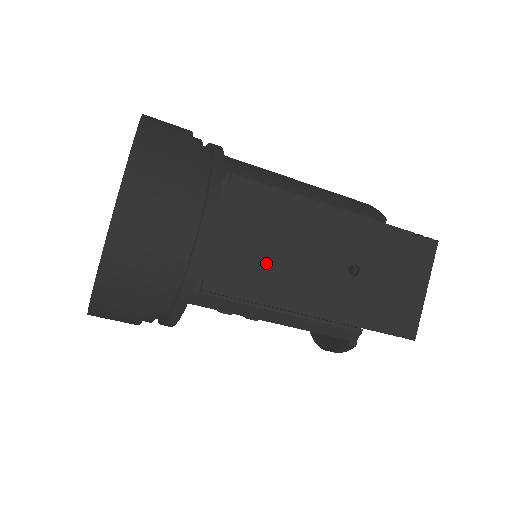
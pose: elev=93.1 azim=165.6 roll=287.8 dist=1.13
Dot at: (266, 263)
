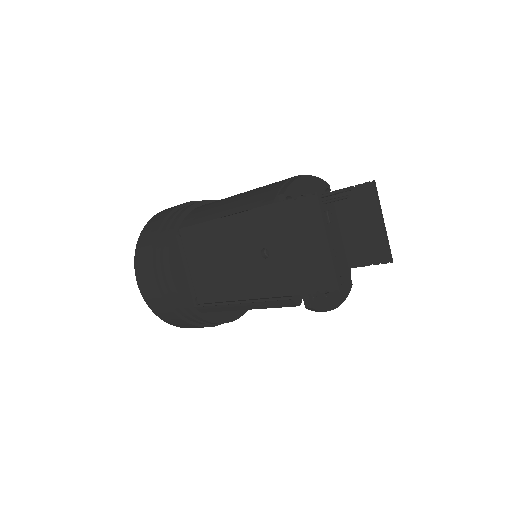
Dot at: (217, 274)
